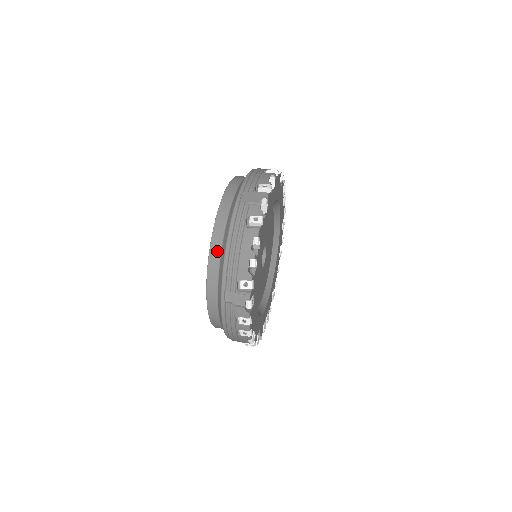
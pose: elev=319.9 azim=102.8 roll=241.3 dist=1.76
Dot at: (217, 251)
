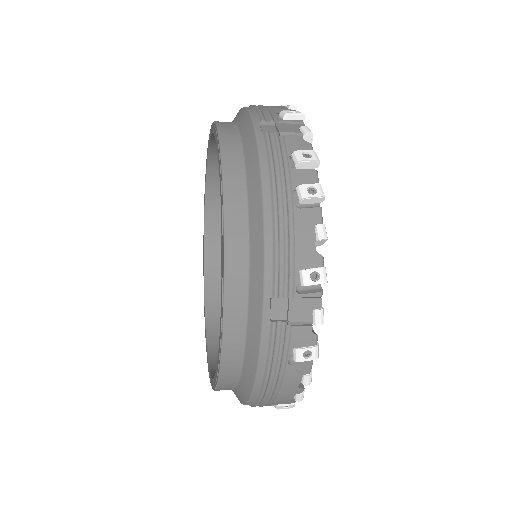
Dot at: (227, 122)
